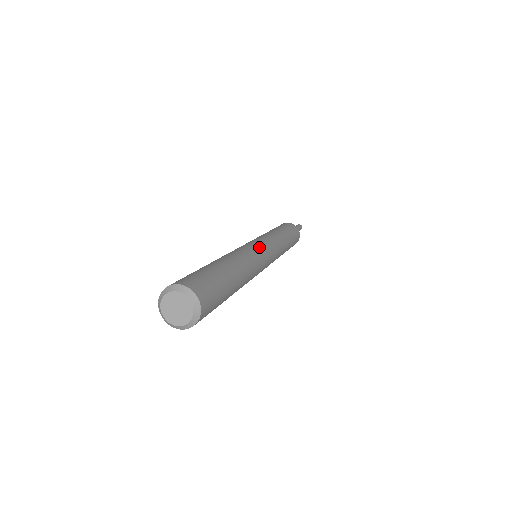
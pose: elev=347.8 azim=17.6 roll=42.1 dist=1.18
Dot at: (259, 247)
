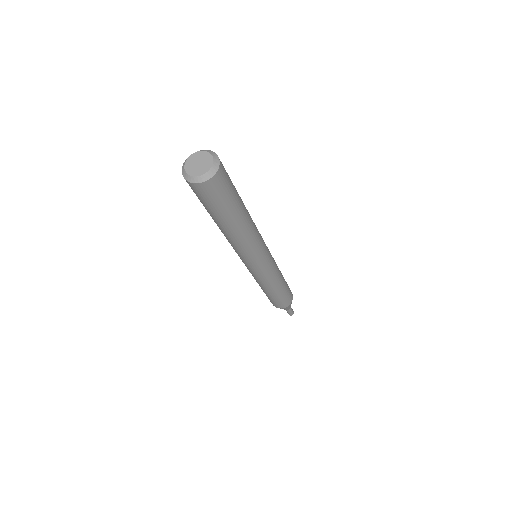
Dot at: (266, 246)
